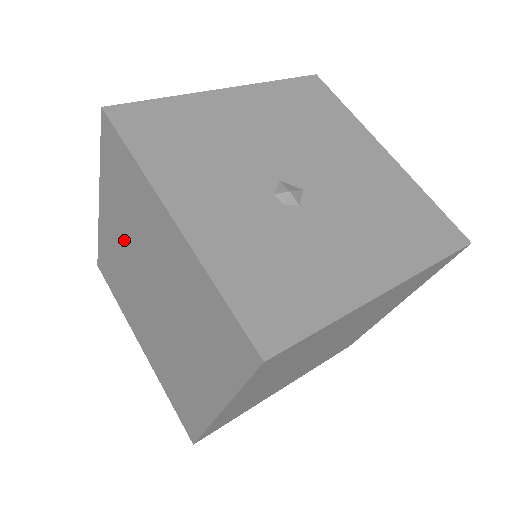
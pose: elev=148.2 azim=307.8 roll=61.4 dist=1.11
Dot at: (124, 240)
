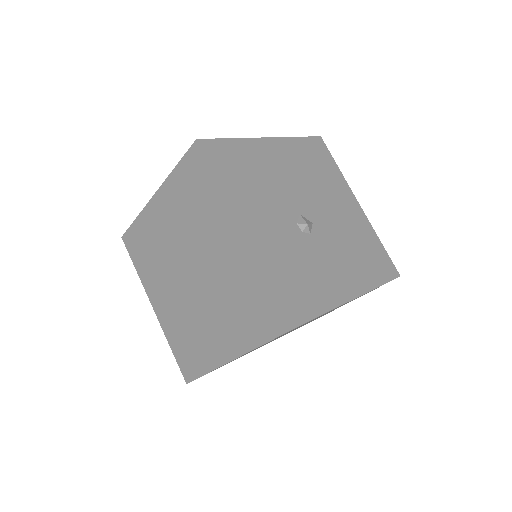
Dot at: (174, 229)
